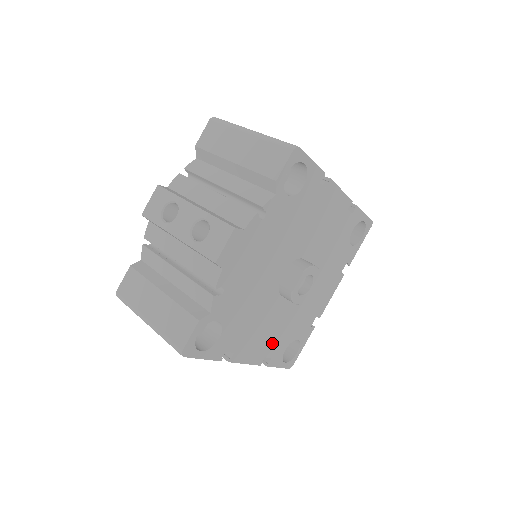
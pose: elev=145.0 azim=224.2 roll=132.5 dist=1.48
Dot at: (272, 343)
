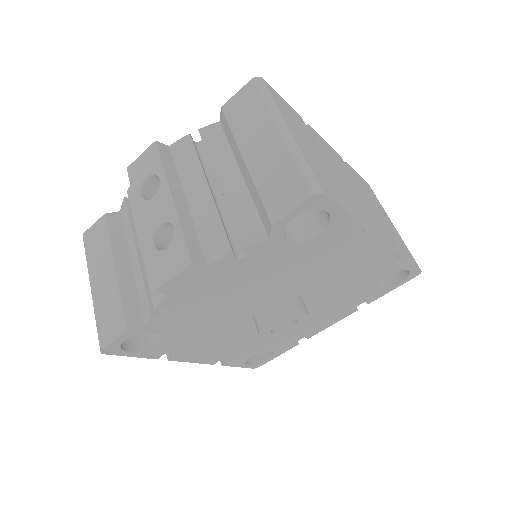
Dot at: (234, 351)
